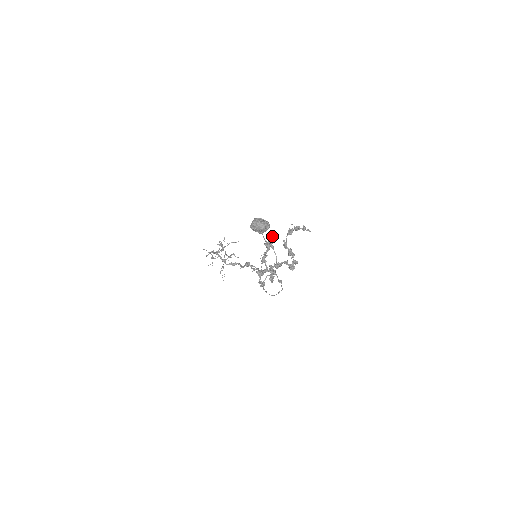
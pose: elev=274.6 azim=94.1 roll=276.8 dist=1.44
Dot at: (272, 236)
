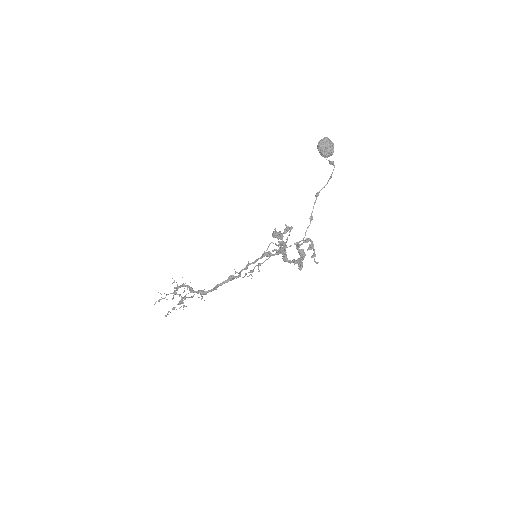
Dot at: (287, 237)
